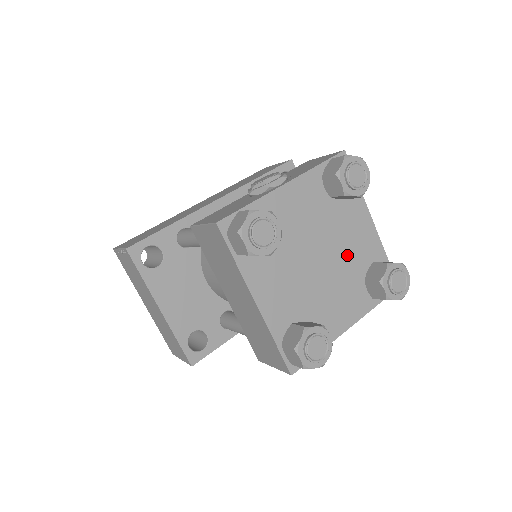
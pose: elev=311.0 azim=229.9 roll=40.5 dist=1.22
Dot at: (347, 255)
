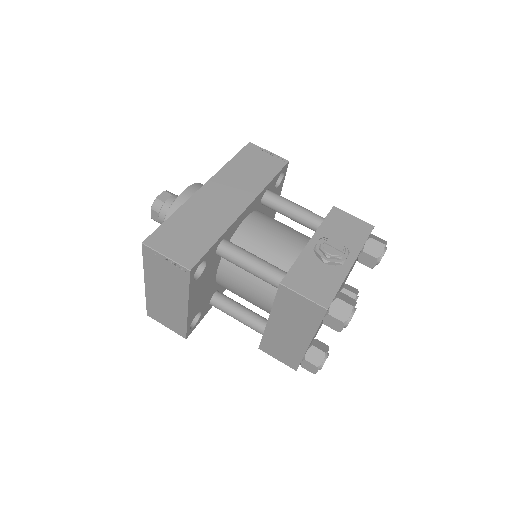
Dot at: occluded
